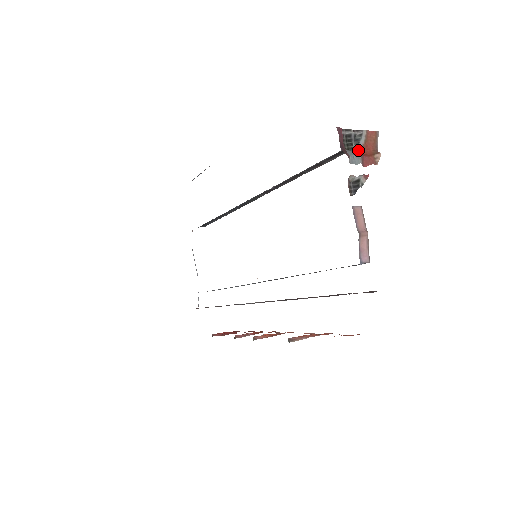
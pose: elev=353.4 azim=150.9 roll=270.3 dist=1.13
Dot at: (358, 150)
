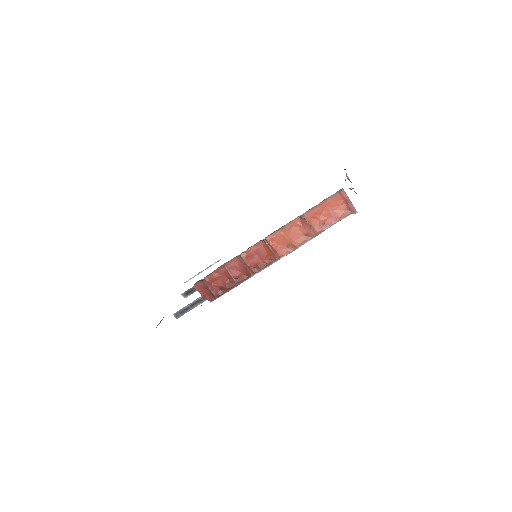
Dot at: occluded
